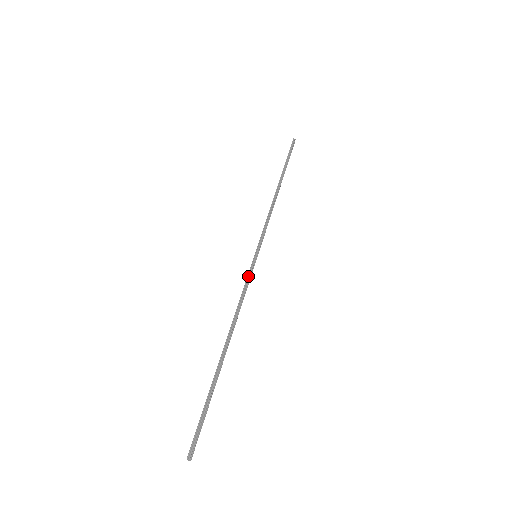
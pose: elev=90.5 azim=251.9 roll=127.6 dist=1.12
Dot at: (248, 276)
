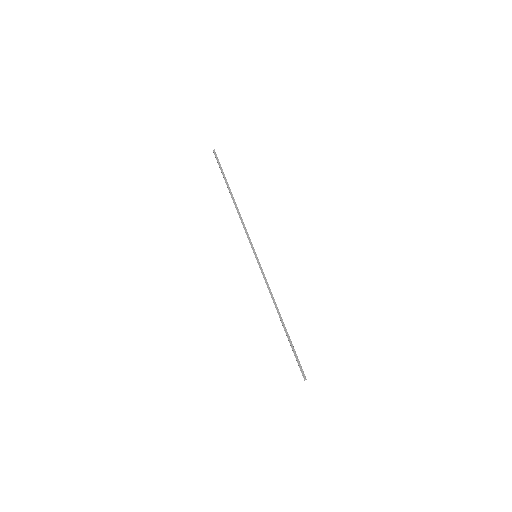
Dot at: (262, 272)
